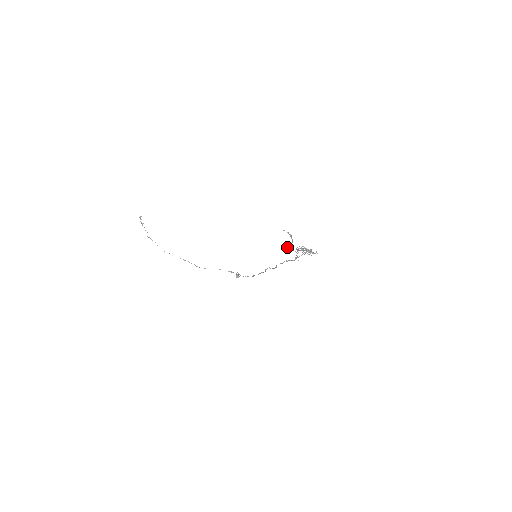
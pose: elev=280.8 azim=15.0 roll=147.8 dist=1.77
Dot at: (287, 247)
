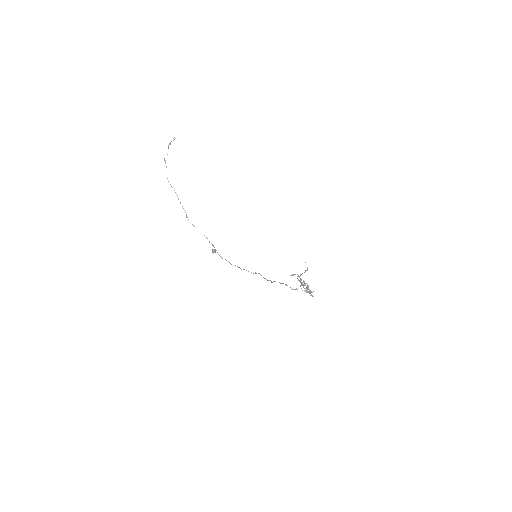
Dot at: (294, 274)
